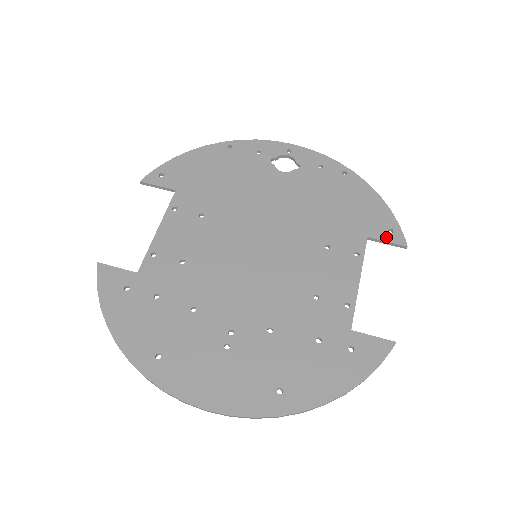
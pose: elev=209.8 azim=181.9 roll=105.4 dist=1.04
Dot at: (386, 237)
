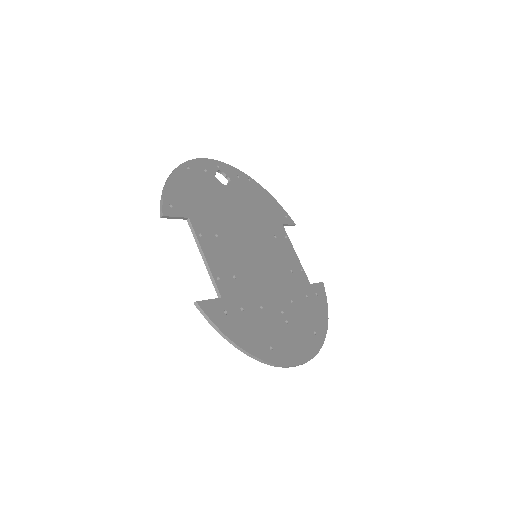
Dot at: (287, 222)
